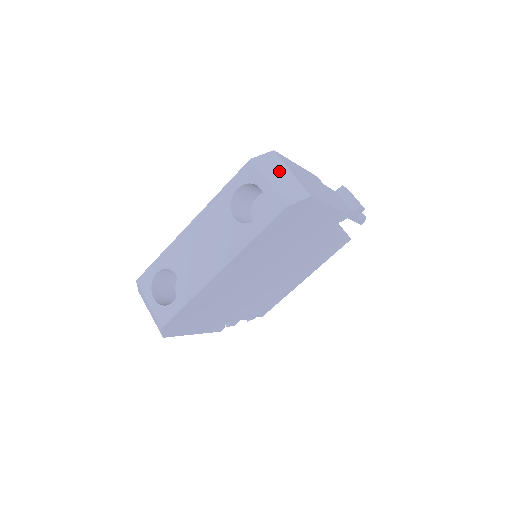
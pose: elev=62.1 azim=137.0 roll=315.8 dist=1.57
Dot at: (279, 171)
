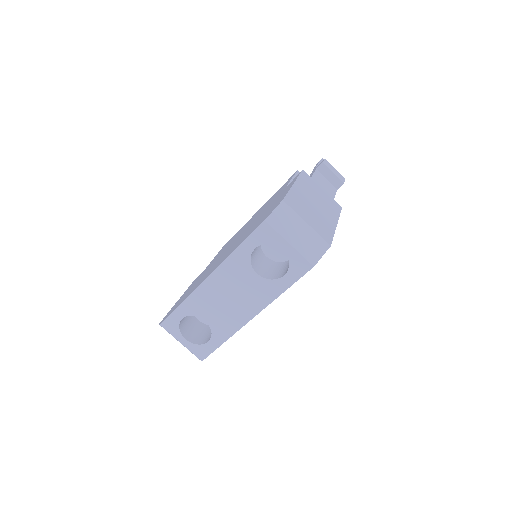
Dot at: (295, 226)
